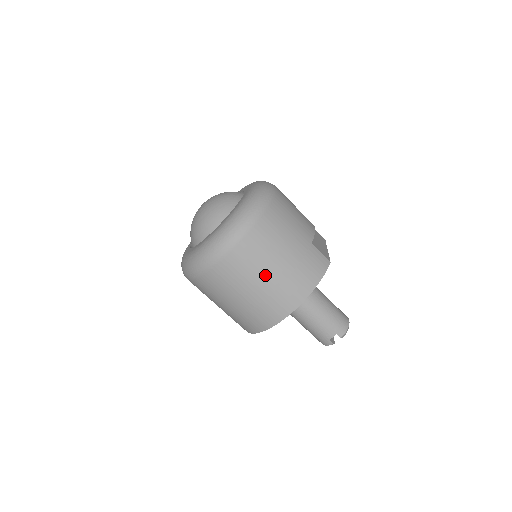
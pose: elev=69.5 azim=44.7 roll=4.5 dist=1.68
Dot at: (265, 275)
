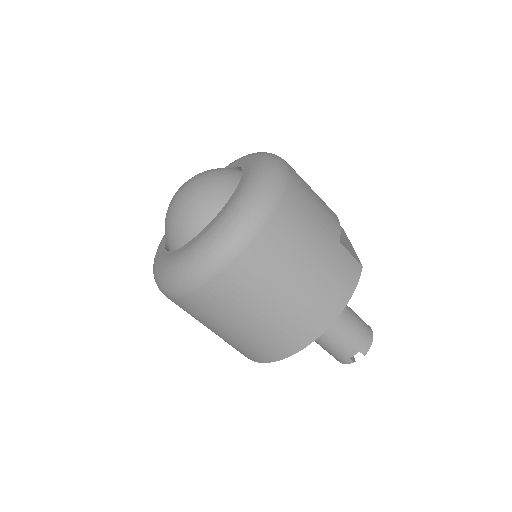
Dot at: (281, 293)
